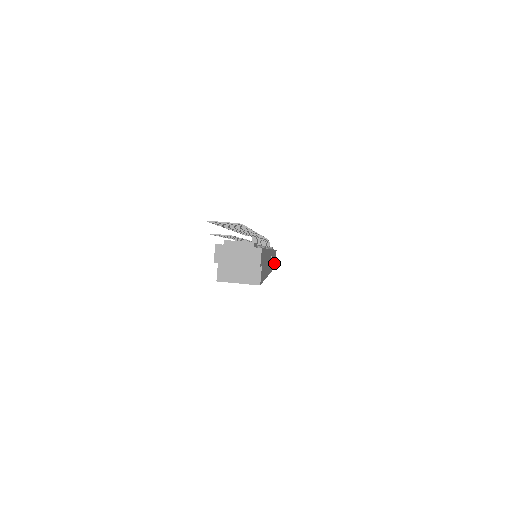
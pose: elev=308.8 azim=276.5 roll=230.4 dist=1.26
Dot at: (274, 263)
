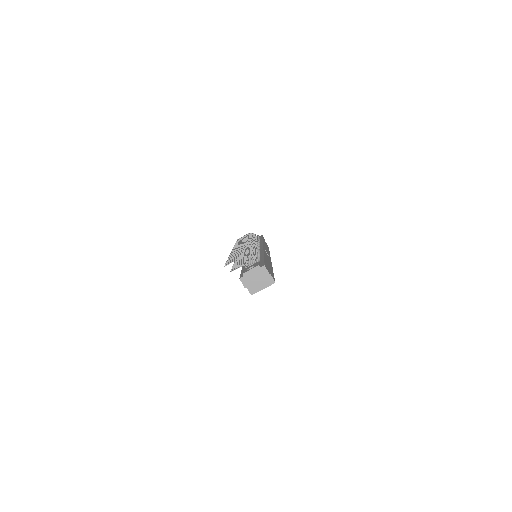
Dot at: (267, 246)
